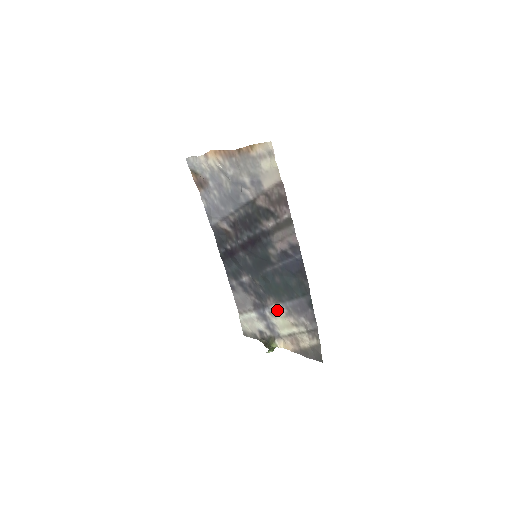
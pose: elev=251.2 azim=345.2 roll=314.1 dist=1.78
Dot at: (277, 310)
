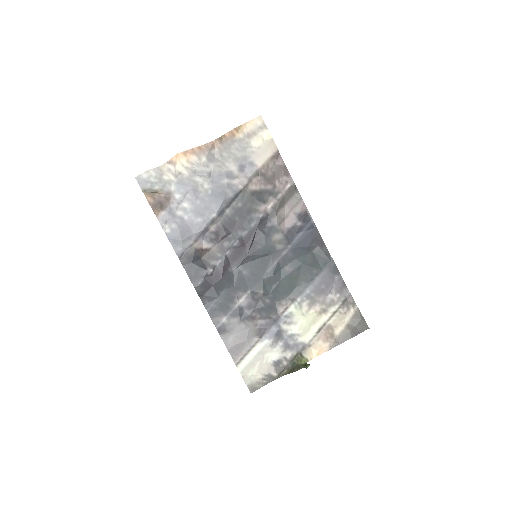
Dot at: (296, 310)
